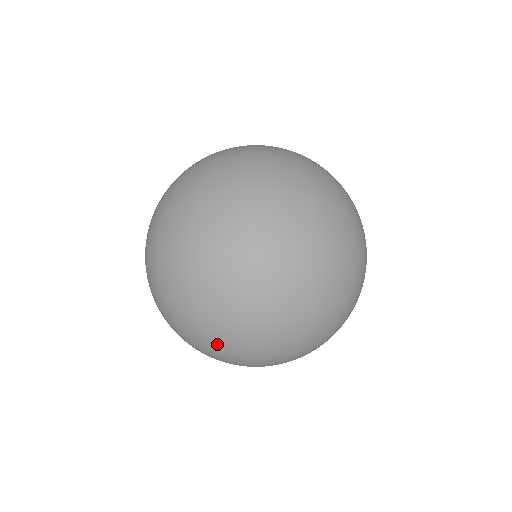
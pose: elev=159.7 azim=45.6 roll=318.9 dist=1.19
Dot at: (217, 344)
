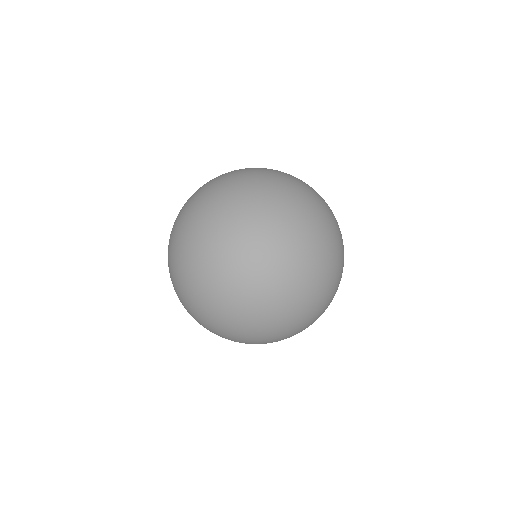
Dot at: (209, 308)
